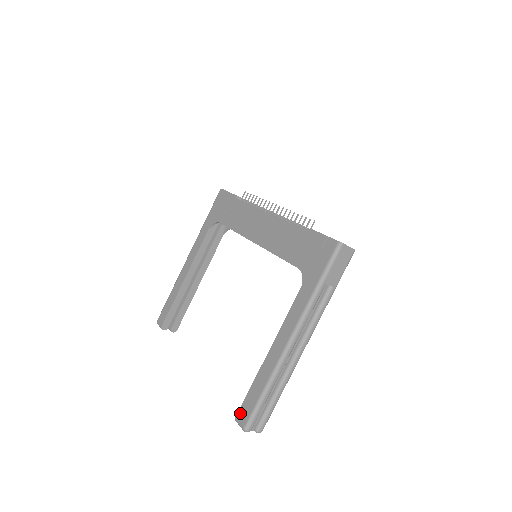
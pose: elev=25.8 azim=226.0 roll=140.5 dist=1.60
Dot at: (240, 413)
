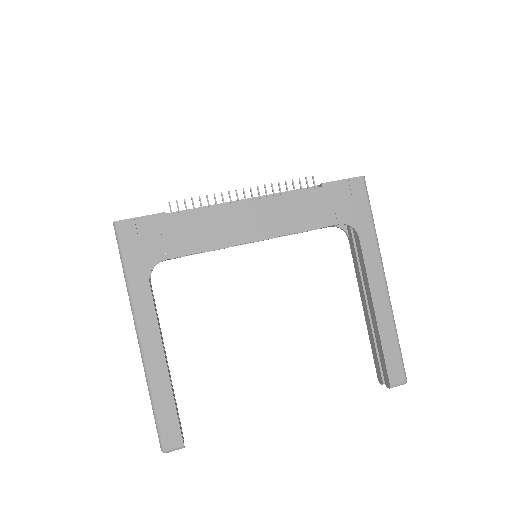
Dot at: (392, 377)
